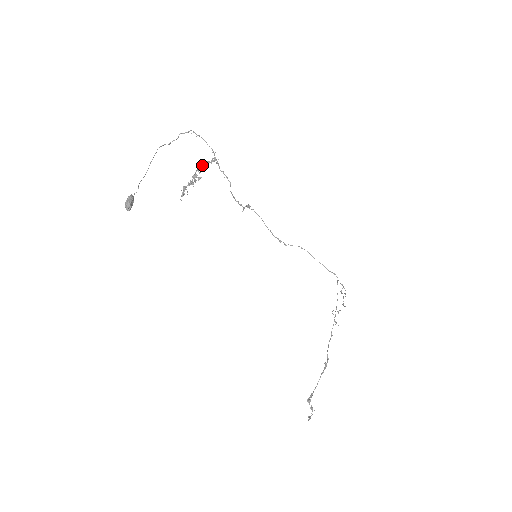
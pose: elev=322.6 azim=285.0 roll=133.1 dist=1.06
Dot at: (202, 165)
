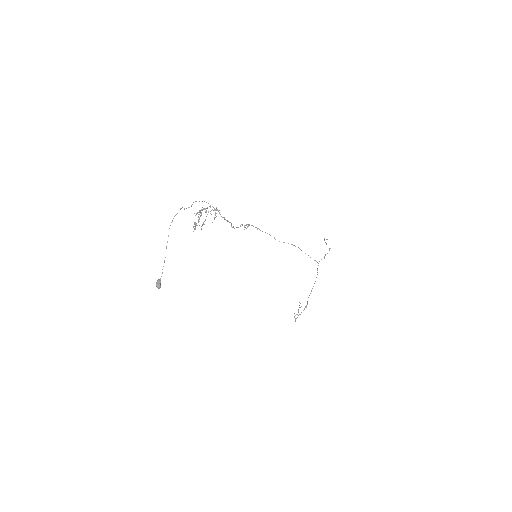
Dot at: (207, 207)
